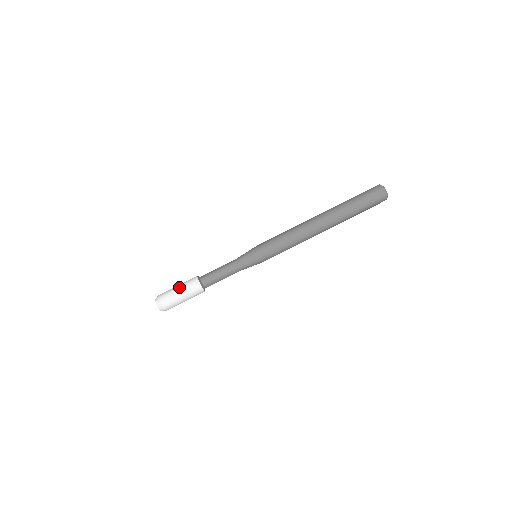
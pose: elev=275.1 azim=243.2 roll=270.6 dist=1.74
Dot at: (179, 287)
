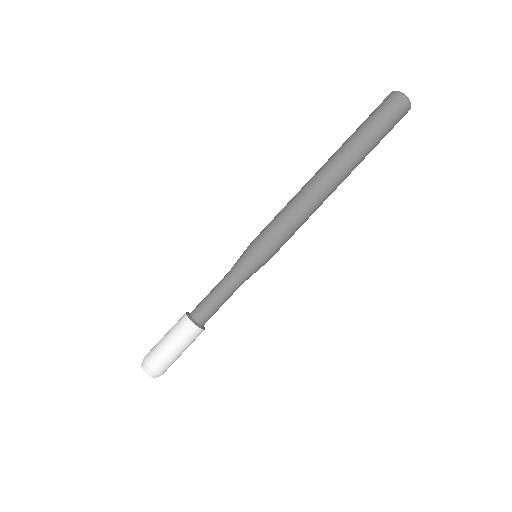
Dot at: (167, 339)
